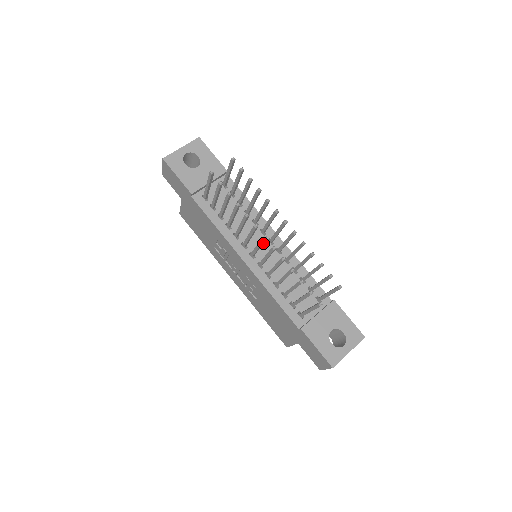
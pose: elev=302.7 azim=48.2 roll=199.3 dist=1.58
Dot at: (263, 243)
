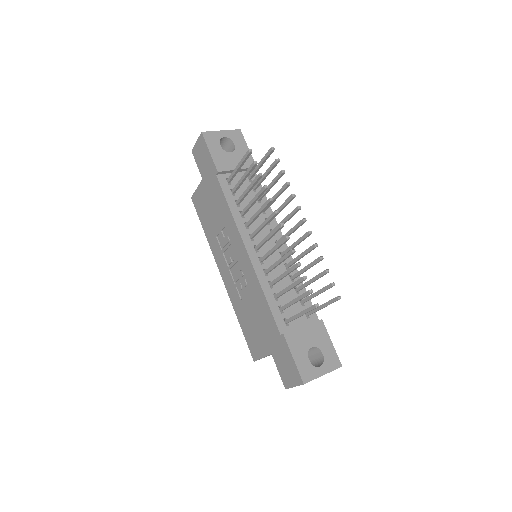
Dot at: (270, 242)
